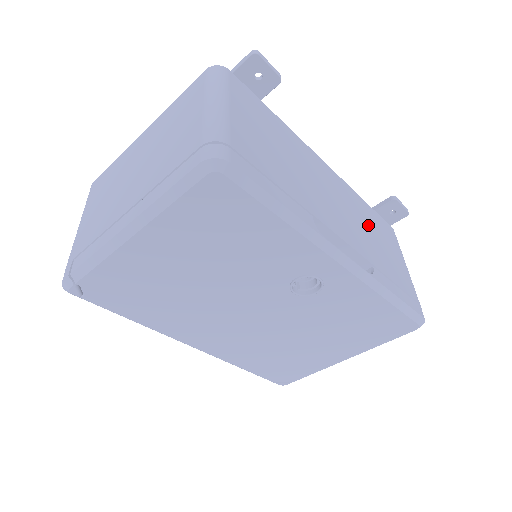
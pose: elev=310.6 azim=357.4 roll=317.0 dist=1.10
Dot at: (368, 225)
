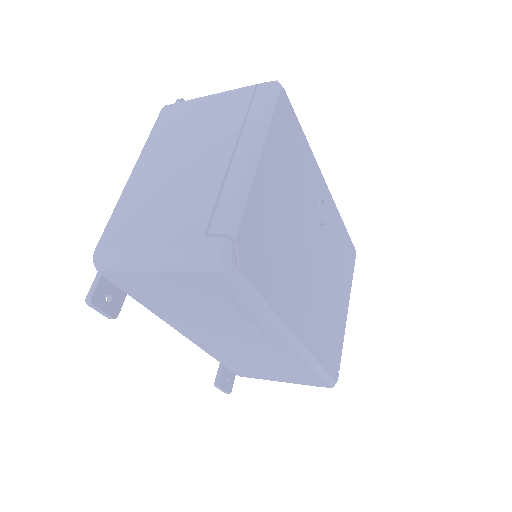
Dot at: occluded
